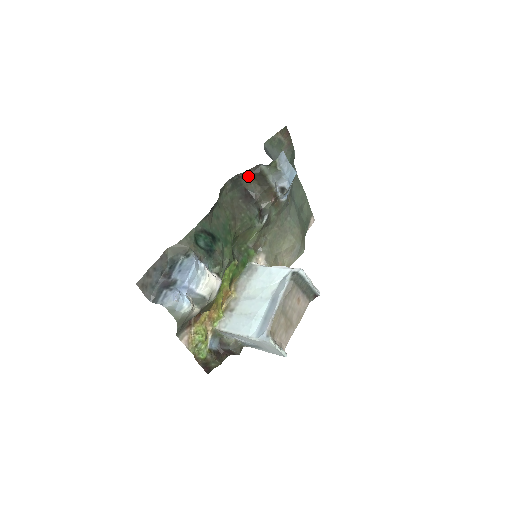
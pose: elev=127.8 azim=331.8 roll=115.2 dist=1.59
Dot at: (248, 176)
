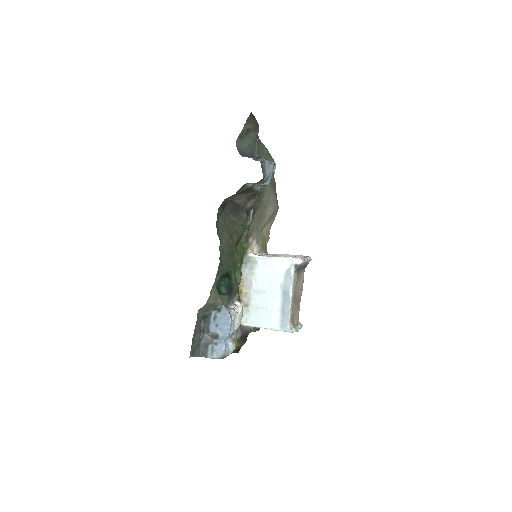
Dot at: (235, 194)
